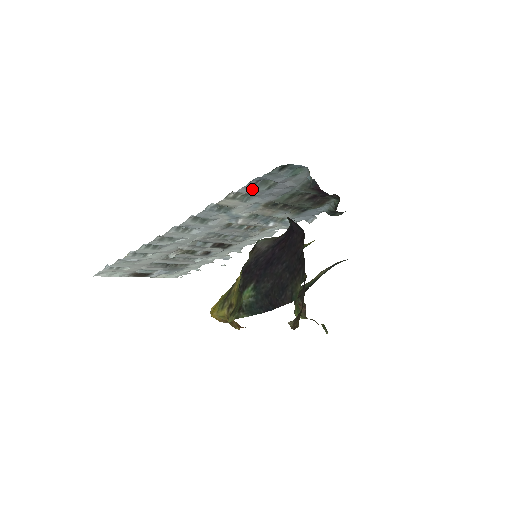
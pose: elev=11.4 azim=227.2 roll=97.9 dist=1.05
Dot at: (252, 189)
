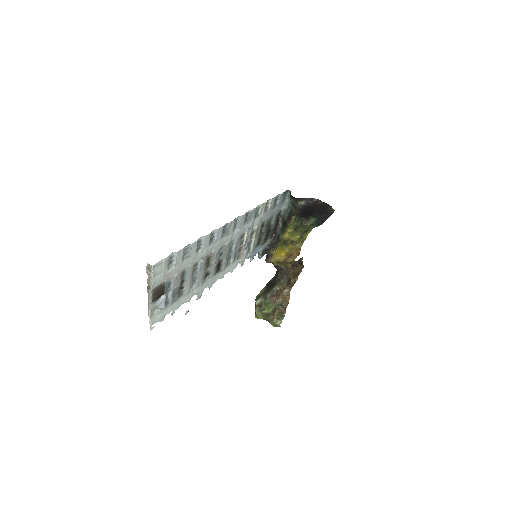
Dot at: (273, 202)
